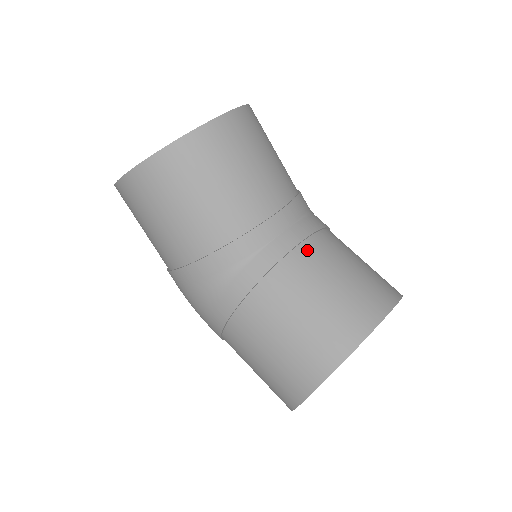
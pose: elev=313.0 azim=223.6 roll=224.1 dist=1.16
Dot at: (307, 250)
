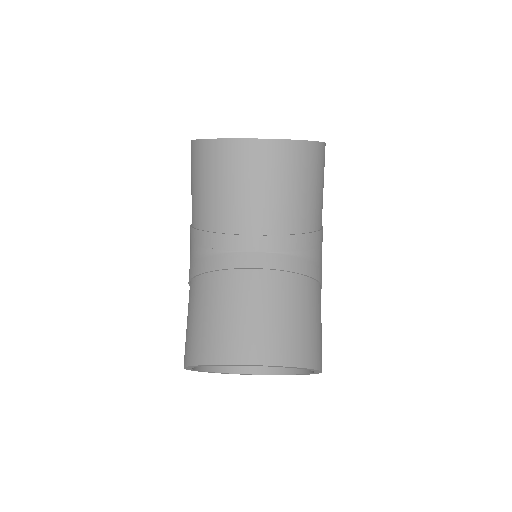
Dot at: (257, 277)
